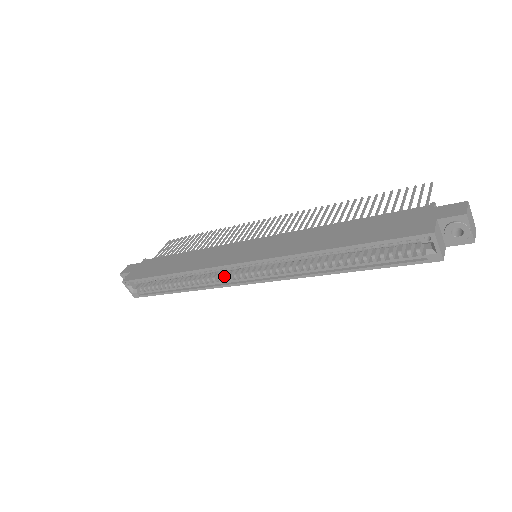
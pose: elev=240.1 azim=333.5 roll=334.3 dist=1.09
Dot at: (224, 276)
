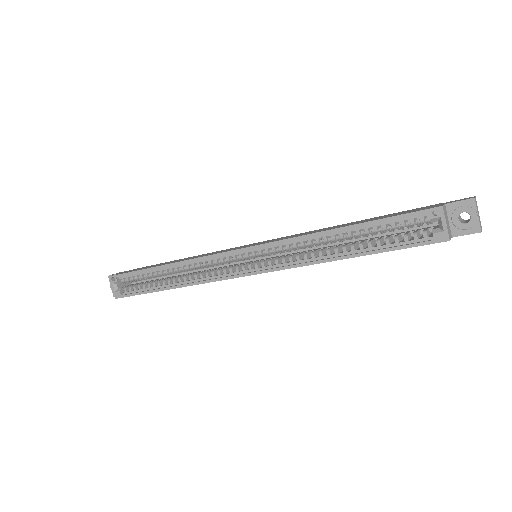
Dot at: (219, 269)
